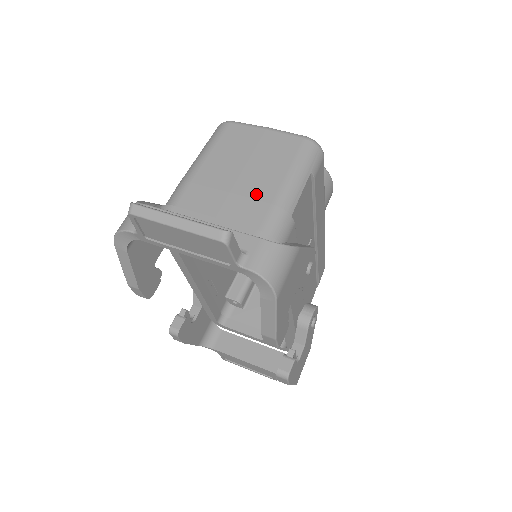
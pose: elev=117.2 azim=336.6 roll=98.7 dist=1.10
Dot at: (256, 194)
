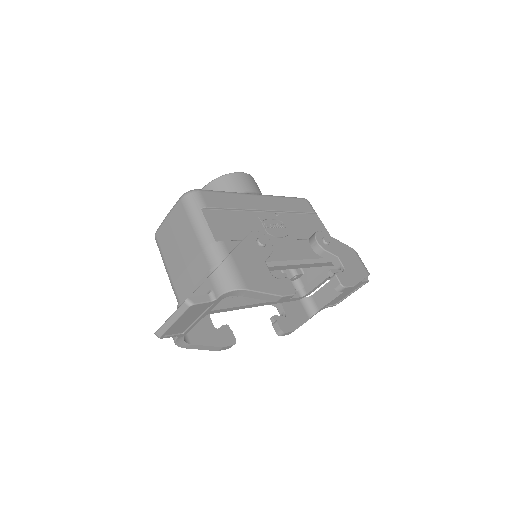
Dot at: (194, 254)
